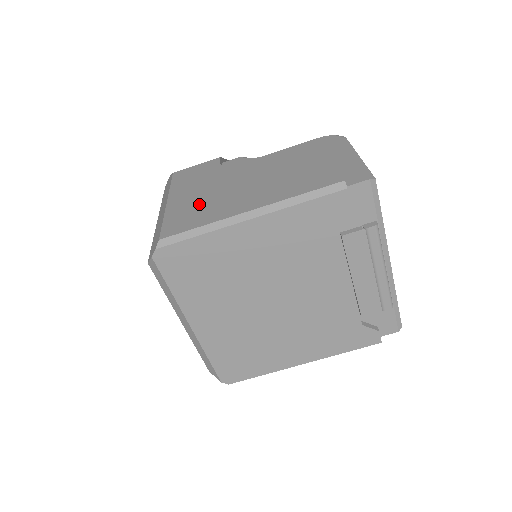
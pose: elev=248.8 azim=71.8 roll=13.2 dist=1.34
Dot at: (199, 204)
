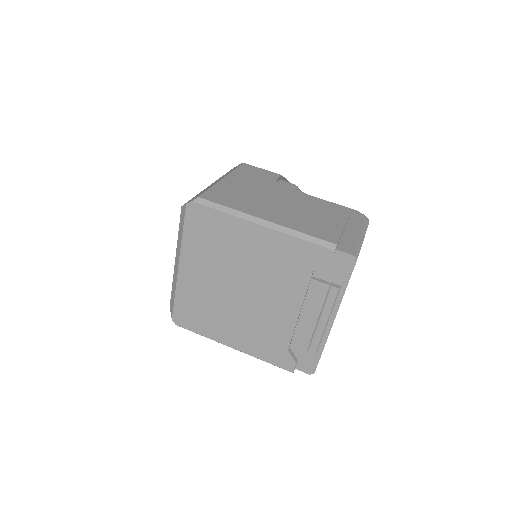
Dot at: (241, 194)
